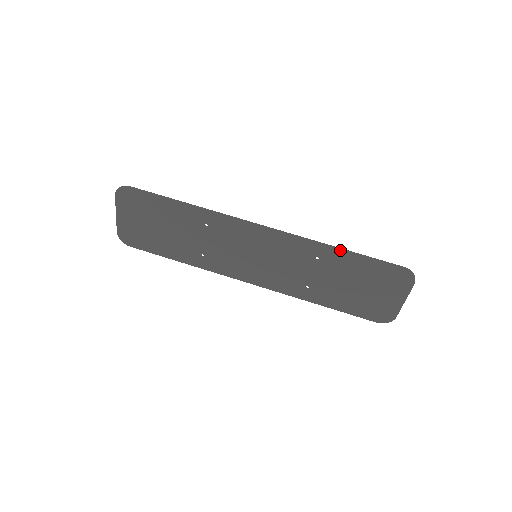
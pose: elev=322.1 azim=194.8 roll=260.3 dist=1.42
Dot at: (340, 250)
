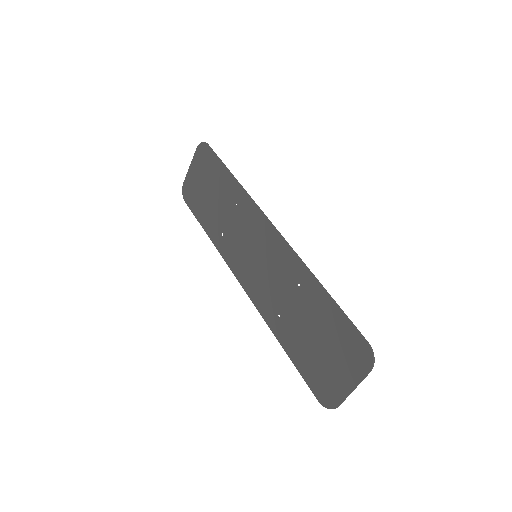
Dot at: (320, 286)
